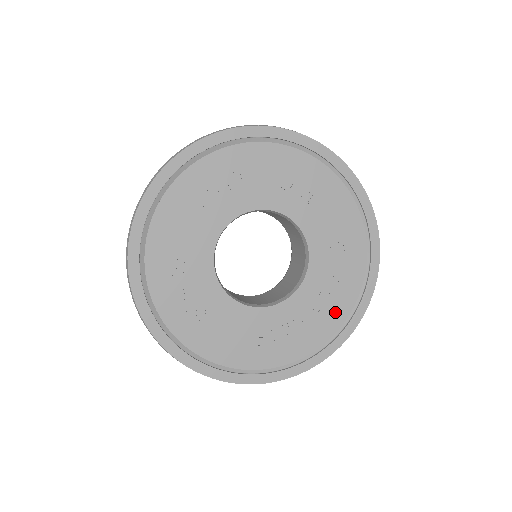
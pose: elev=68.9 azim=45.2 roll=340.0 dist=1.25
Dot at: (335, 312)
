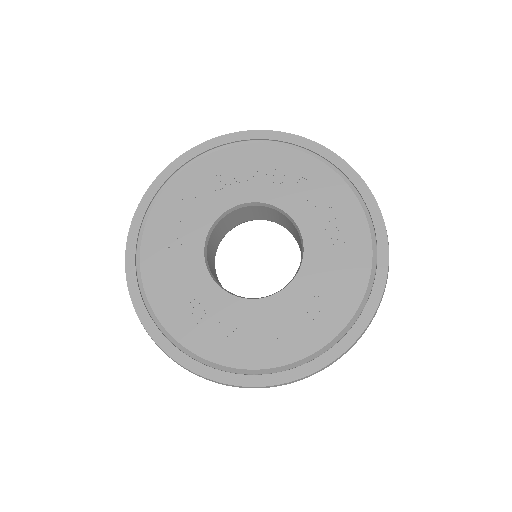
Dot at: (266, 351)
